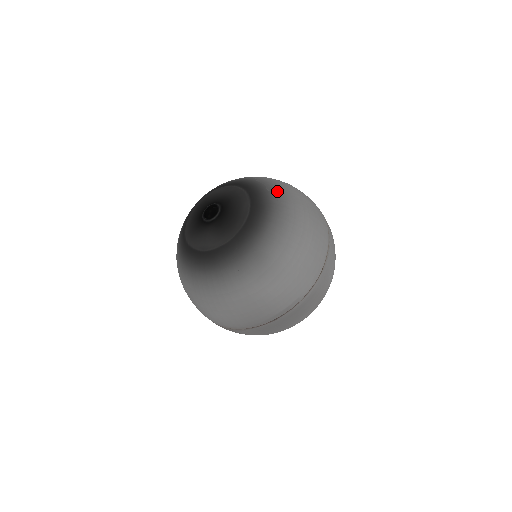
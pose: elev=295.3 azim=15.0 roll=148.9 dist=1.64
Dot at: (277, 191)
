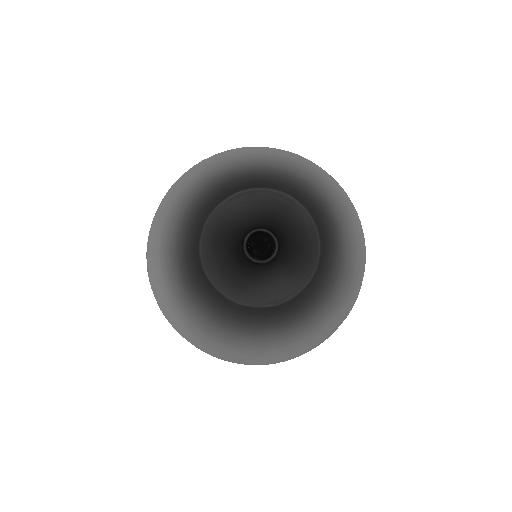
Dot at: (309, 174)
